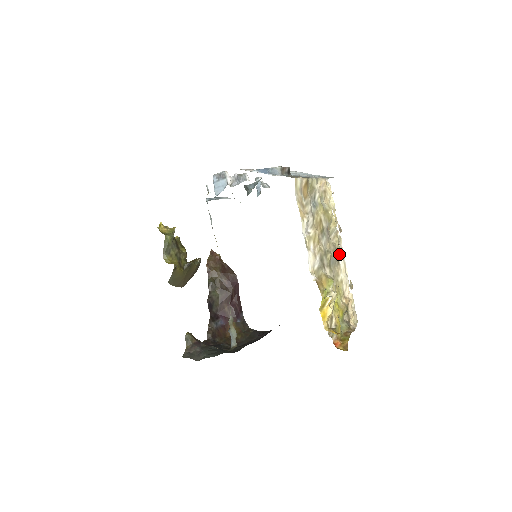
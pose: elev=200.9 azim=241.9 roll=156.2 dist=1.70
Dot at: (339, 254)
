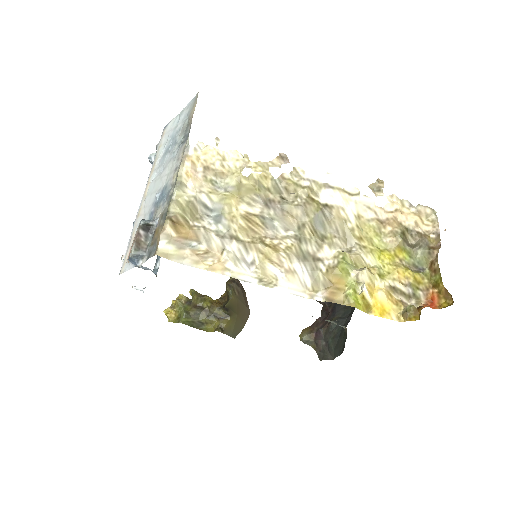
Dot at: (317, 194)
